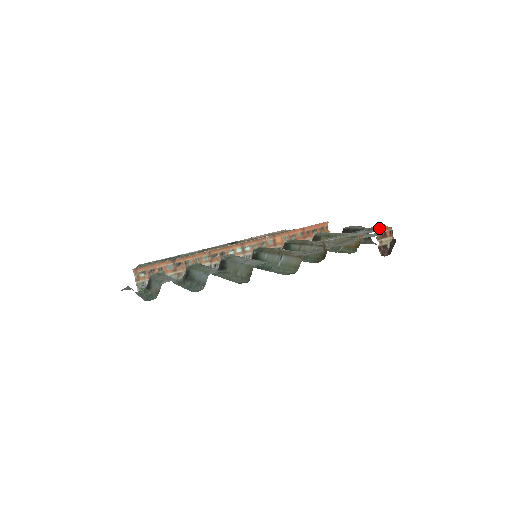
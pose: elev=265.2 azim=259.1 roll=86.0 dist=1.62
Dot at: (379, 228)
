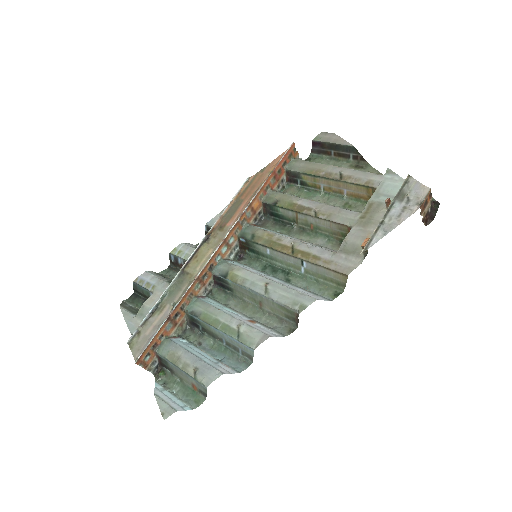
Dot at: (412, 191)
